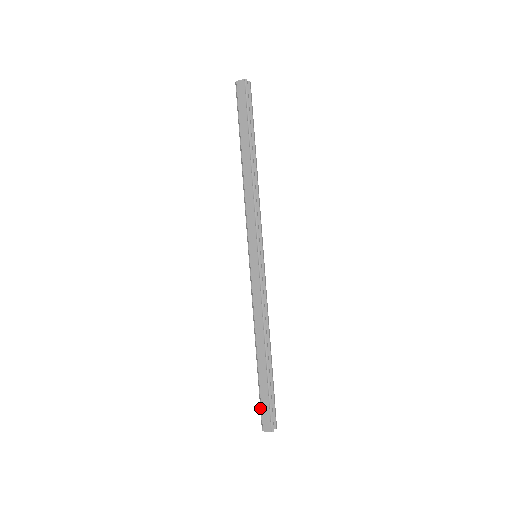
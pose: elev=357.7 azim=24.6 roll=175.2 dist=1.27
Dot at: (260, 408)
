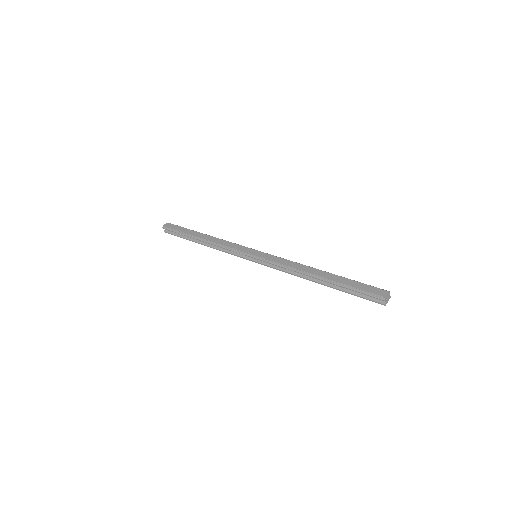
Dot at: (364, 293)
